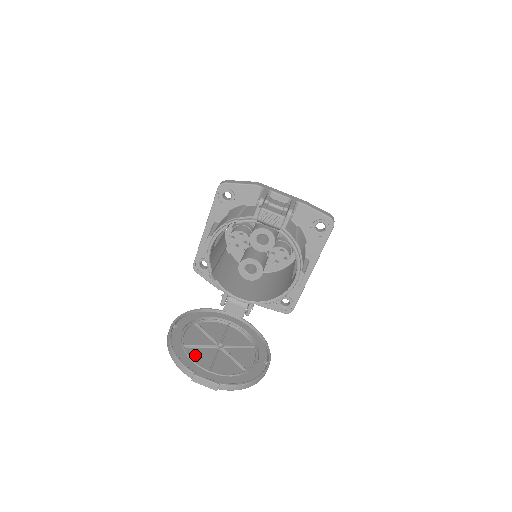
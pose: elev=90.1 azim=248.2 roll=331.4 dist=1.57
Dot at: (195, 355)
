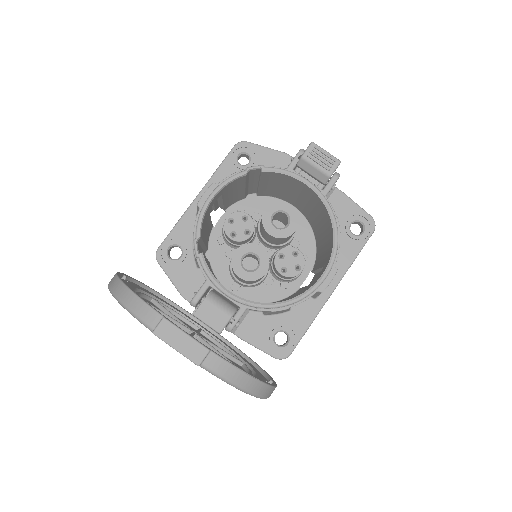
Dot at: occluded
